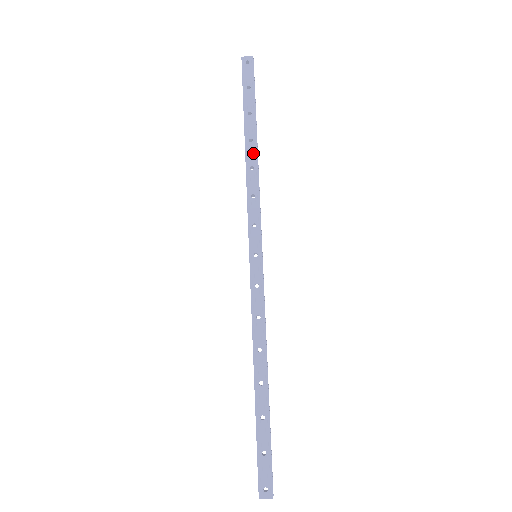
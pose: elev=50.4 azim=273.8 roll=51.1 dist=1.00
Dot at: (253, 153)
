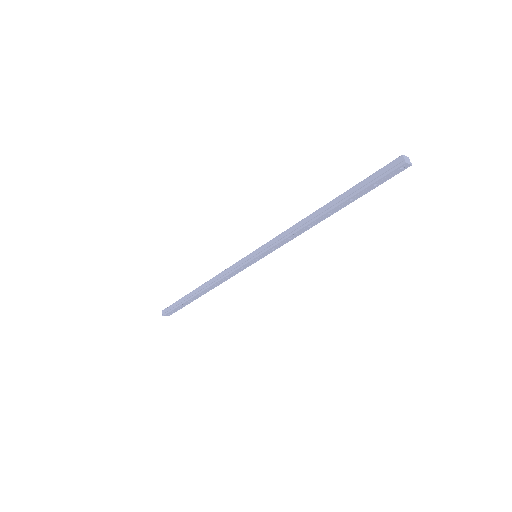
Dot at: (321, 220)
